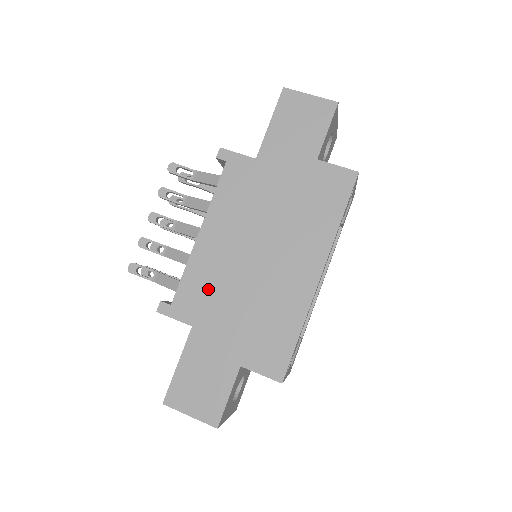
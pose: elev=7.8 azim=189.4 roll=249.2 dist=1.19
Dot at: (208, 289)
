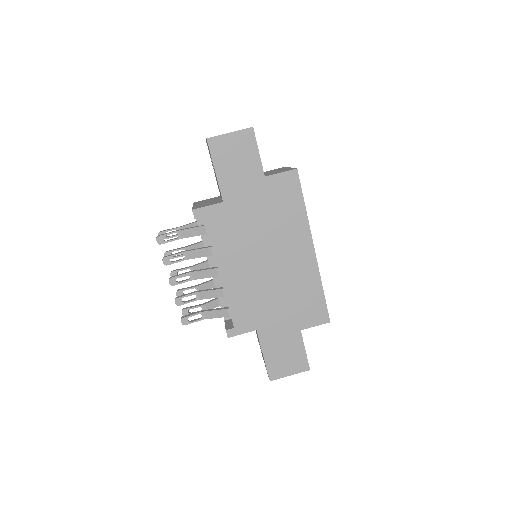
Dot at: (251, 303)
